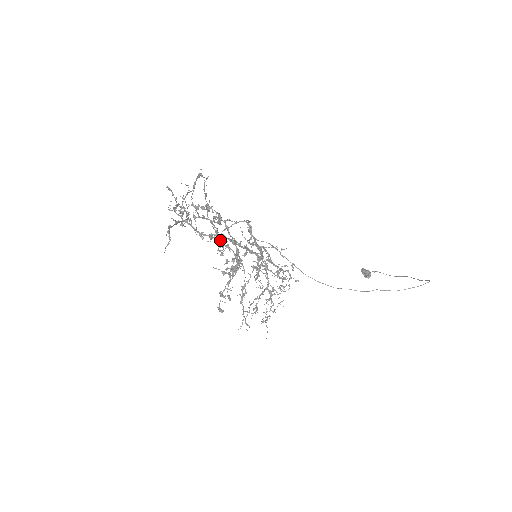
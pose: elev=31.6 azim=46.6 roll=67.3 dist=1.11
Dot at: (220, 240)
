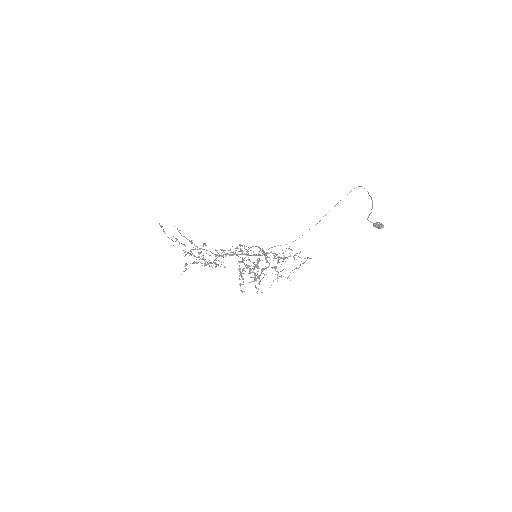
Dot at: (215, 255)
